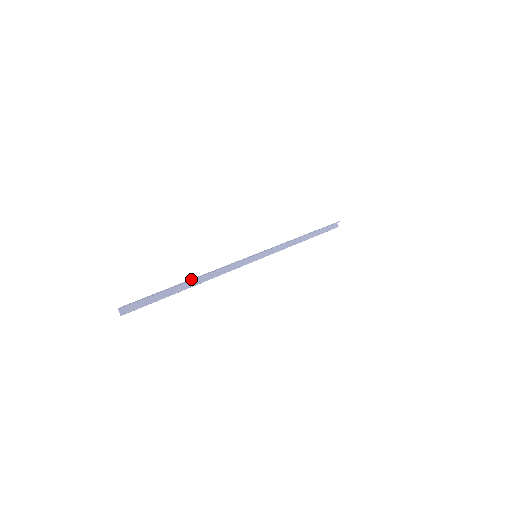
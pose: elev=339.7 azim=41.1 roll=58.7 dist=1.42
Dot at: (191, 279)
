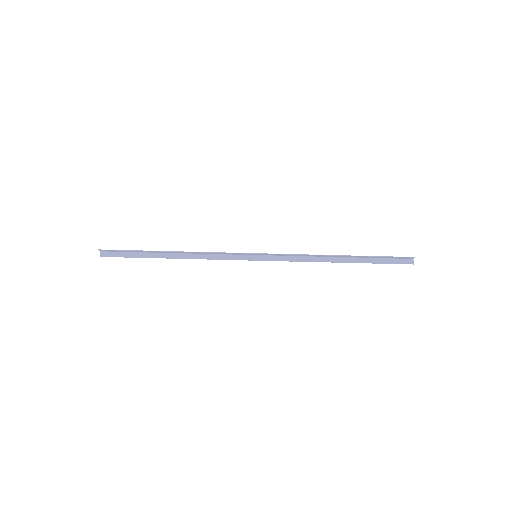
Dot at: (168, 251)
